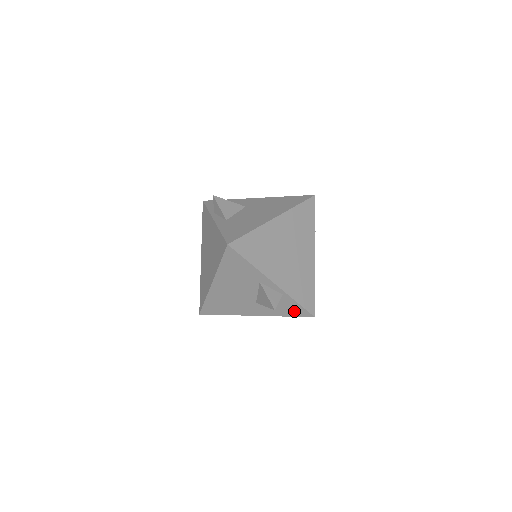
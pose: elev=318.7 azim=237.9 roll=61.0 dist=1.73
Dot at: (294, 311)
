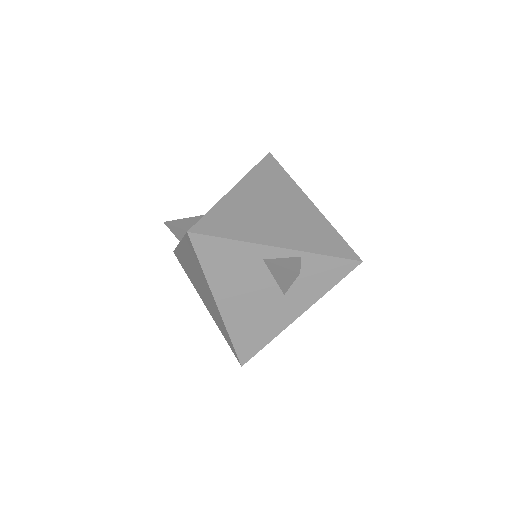
Dot at: (333, 272)
